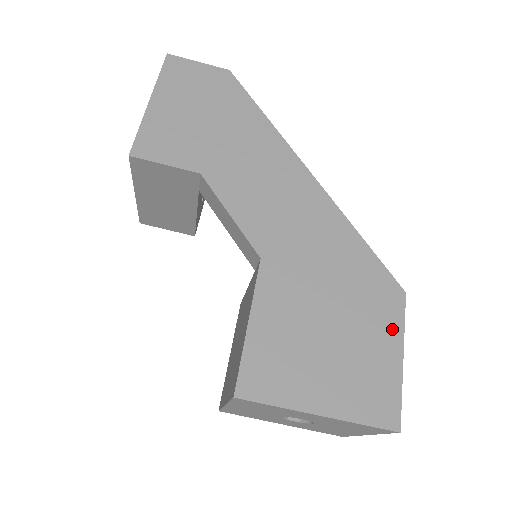
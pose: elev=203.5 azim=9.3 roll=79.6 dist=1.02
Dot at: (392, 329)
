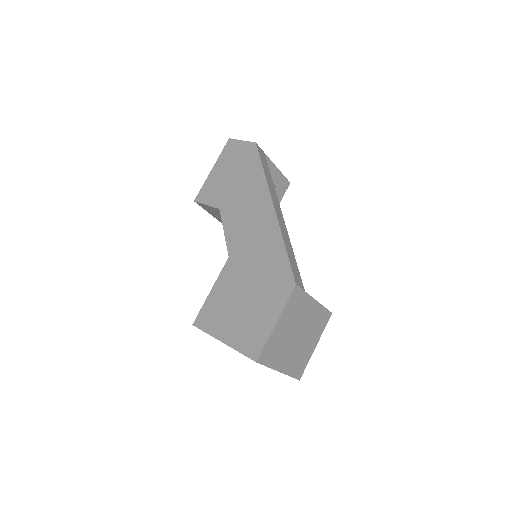
Dot at: (278, 305)
